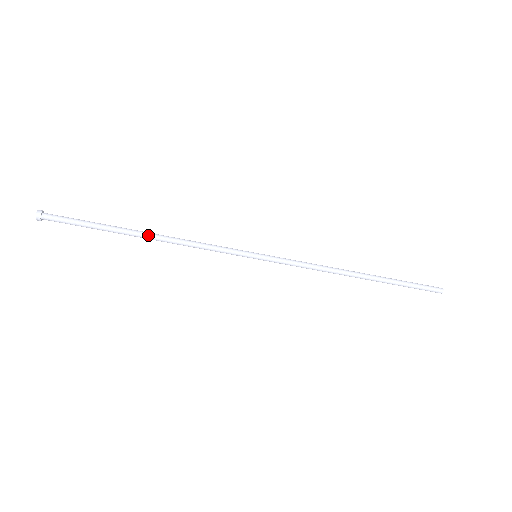
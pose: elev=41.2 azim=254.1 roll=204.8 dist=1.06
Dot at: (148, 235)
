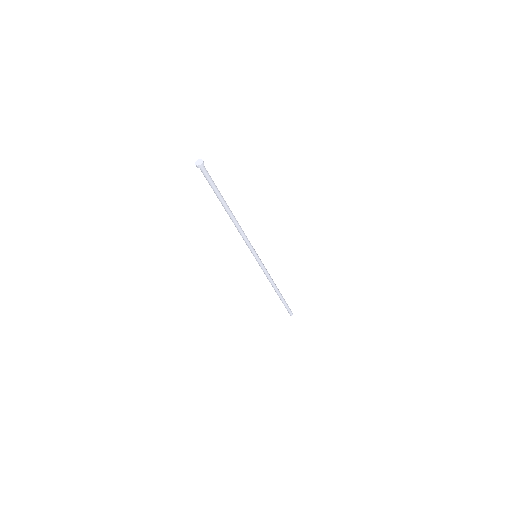
Dot at: occluded
